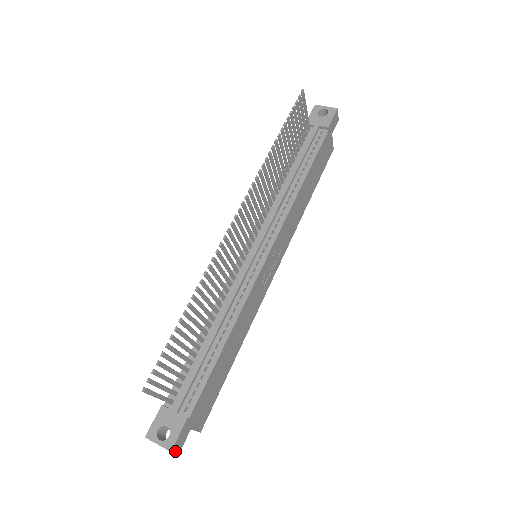
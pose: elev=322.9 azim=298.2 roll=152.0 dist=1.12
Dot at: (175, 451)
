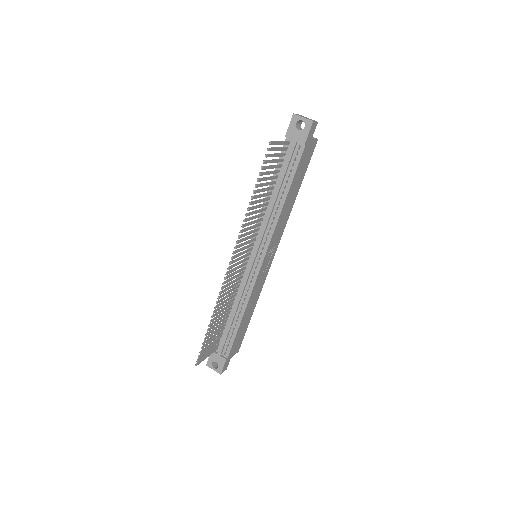
Dot at: (223, 371)
